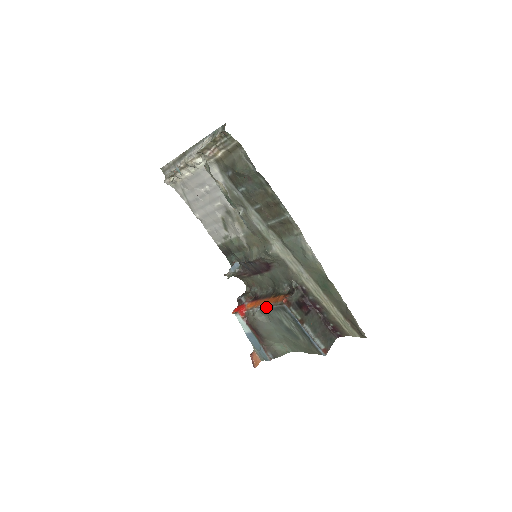
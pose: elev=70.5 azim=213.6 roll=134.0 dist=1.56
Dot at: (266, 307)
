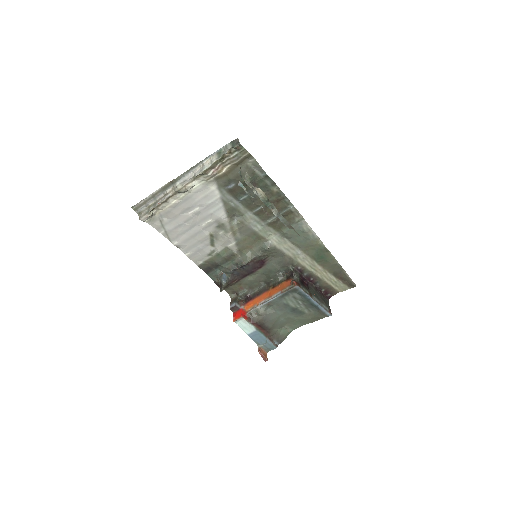
Dot at: (273, 298)
